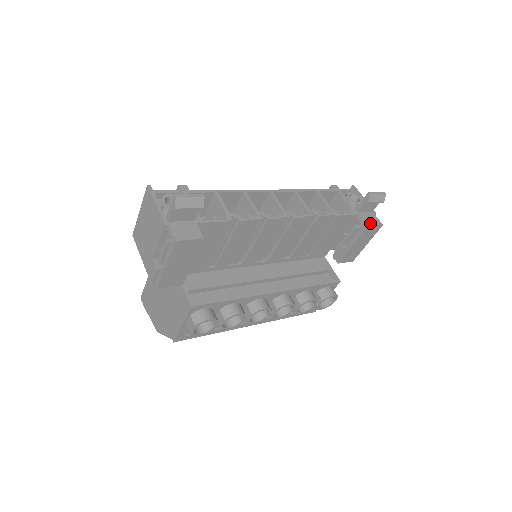
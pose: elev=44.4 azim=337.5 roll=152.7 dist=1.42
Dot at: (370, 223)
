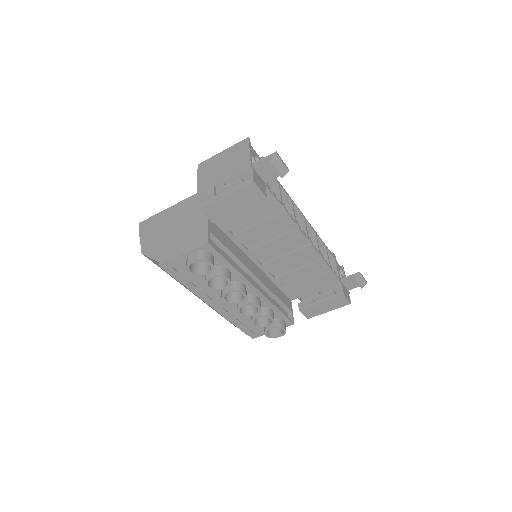
Dot at: (346, 295)
